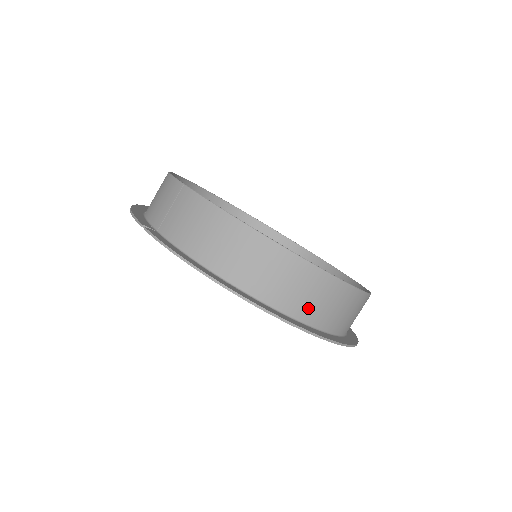
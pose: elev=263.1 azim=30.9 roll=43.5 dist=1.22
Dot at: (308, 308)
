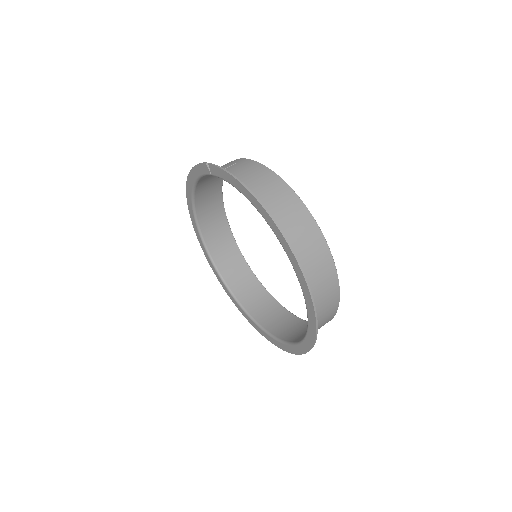
Dot at: (303, 258)
